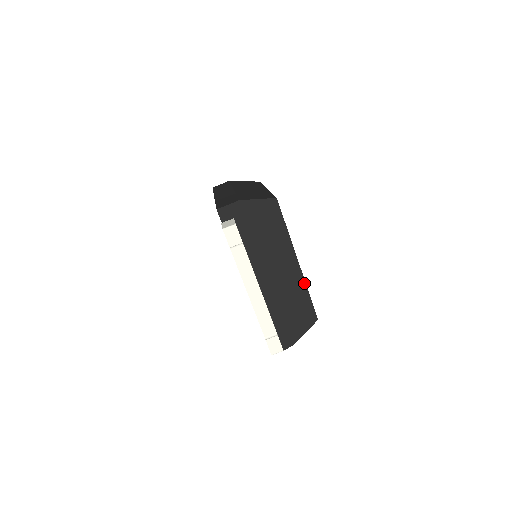
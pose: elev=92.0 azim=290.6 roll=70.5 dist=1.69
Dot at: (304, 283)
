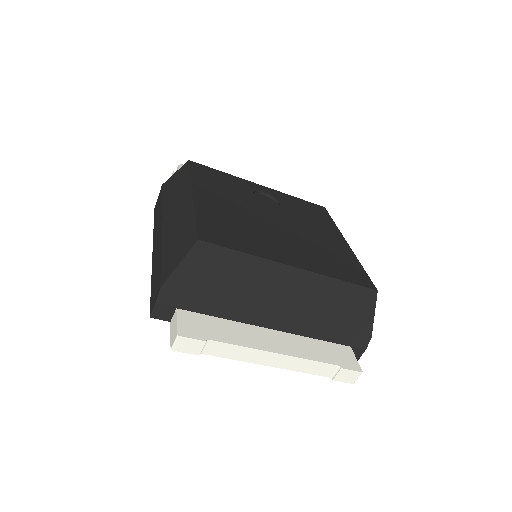
Dot at: (324, 278)
